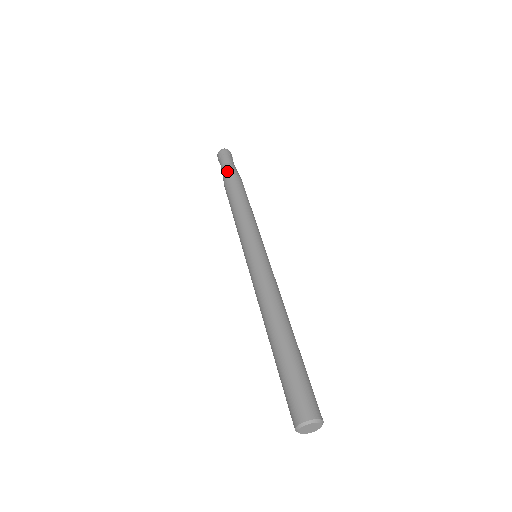
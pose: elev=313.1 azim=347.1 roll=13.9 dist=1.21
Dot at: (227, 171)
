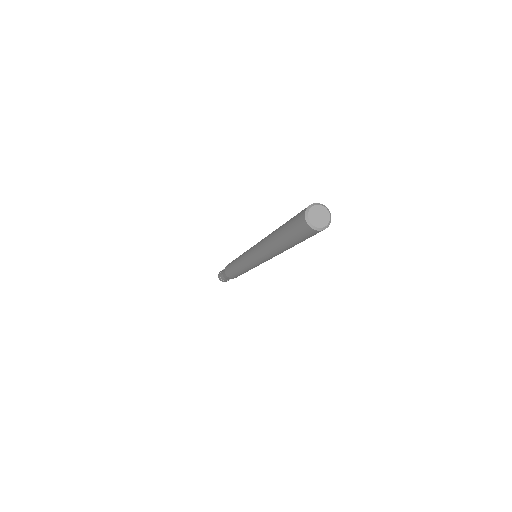
Dot at: occluded
